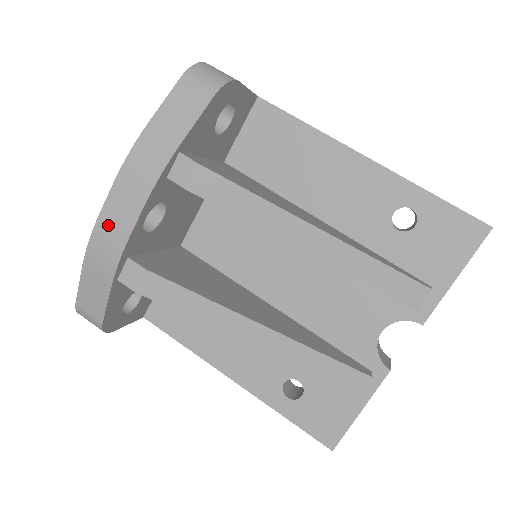
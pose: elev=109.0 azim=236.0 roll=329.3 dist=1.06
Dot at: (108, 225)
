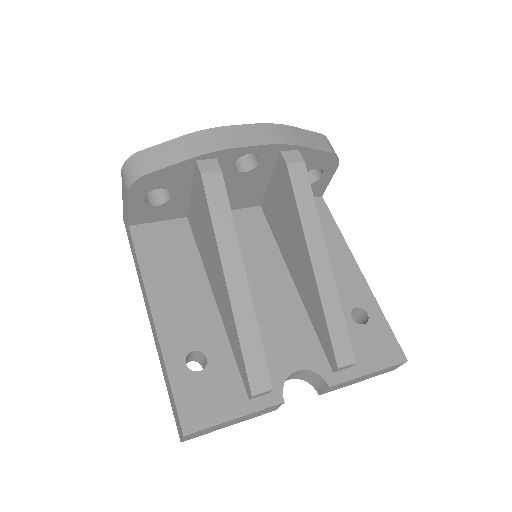
Dot at: (230, 133)
